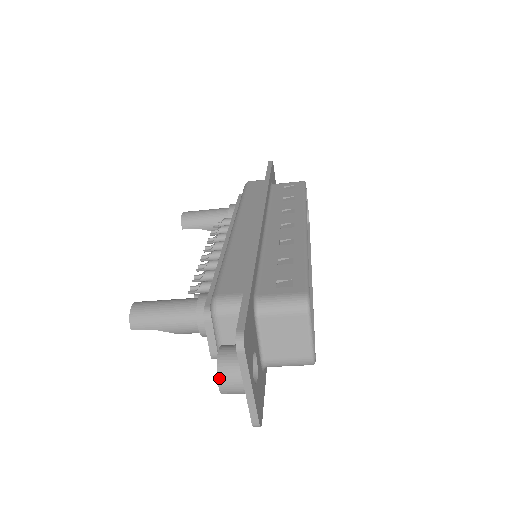
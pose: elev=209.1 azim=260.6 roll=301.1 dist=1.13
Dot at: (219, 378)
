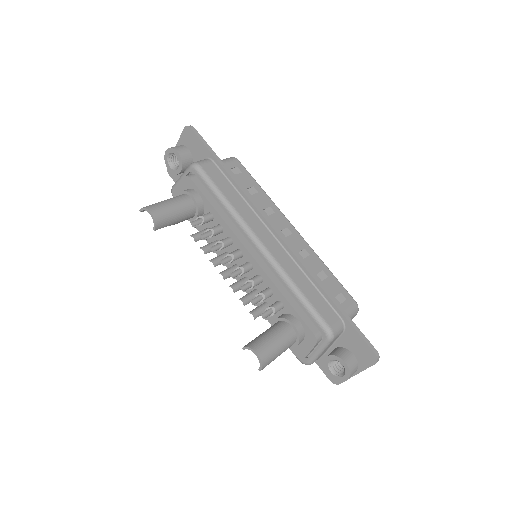
Dot at: occluded
